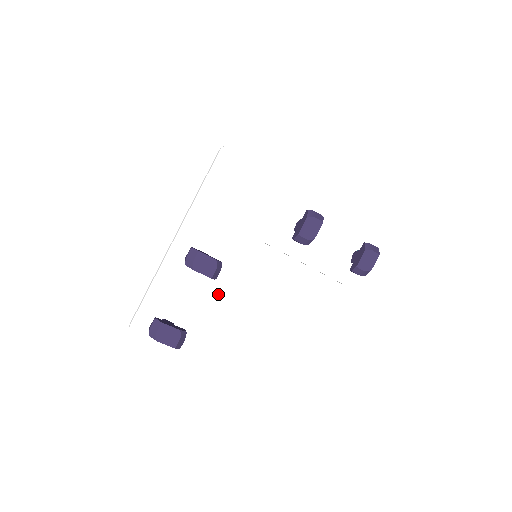
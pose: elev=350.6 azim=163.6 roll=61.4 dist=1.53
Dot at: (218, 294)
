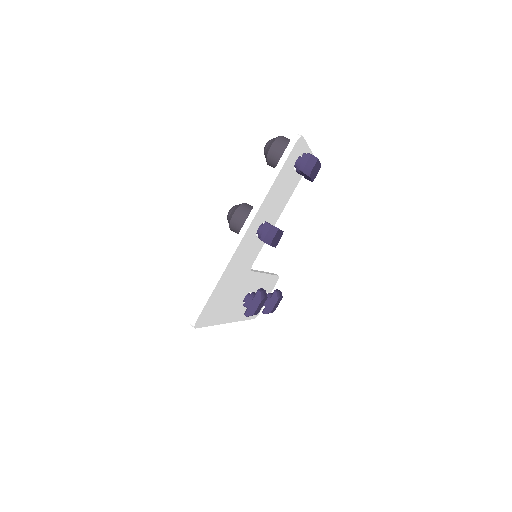
Dot at: (265, 276)
